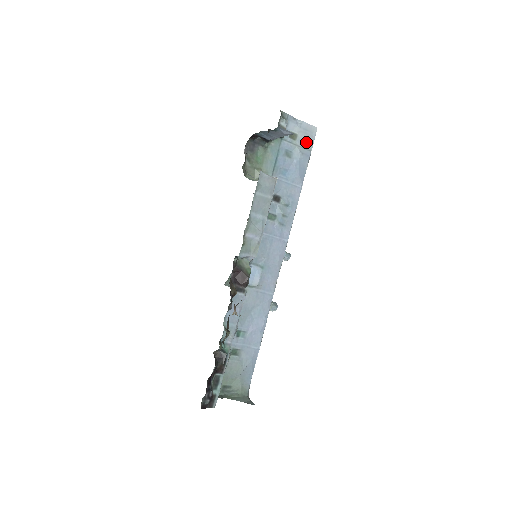
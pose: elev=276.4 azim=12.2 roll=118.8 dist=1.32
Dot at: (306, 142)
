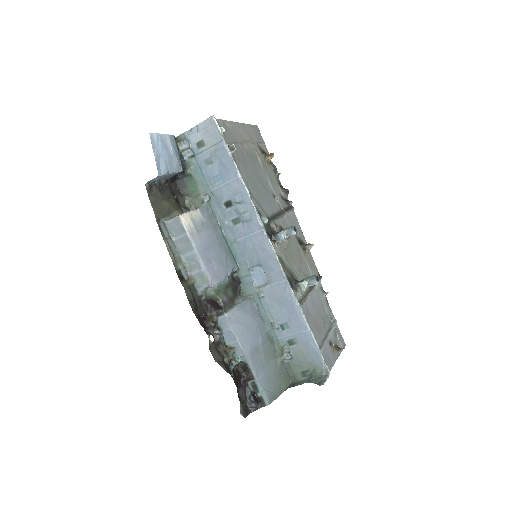
Dot at: (214, 137)
